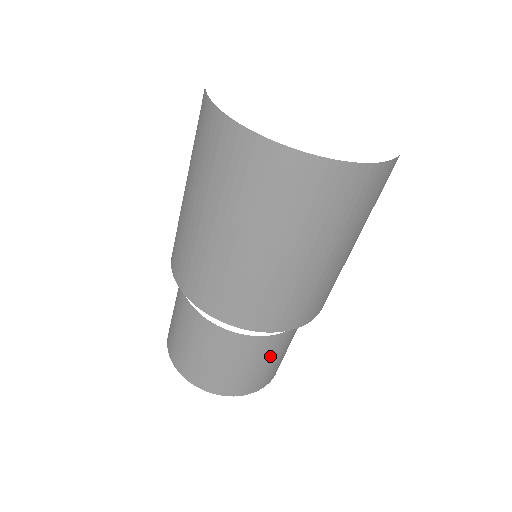
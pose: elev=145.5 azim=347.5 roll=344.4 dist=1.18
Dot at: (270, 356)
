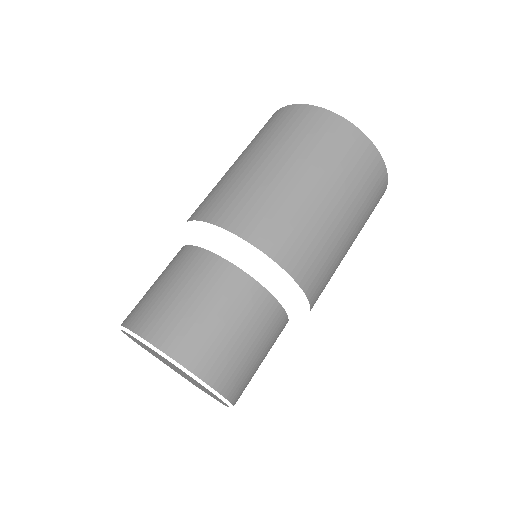
Dot at: (266, 343)
